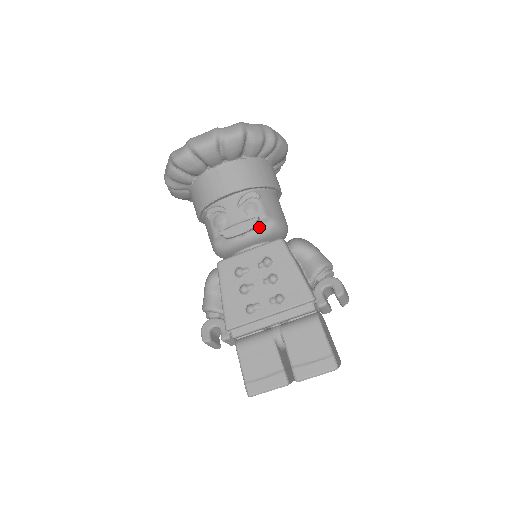
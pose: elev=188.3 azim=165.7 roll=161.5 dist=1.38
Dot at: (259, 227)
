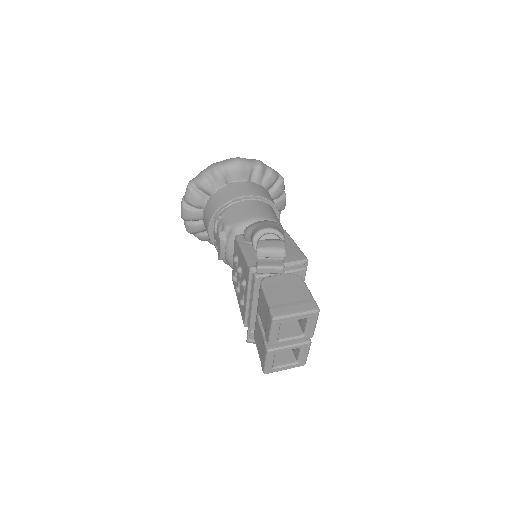
Dot at: (227, 238)
